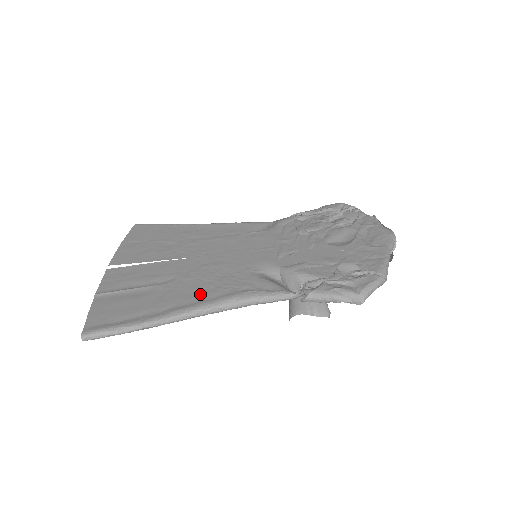
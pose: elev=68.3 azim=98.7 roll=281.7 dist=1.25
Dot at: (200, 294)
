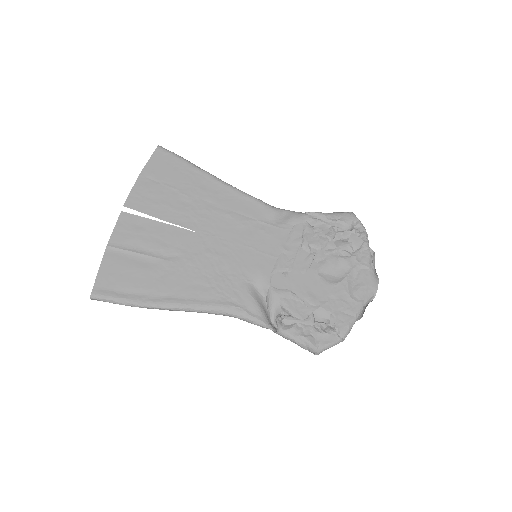
Dot at: (196, 290)
